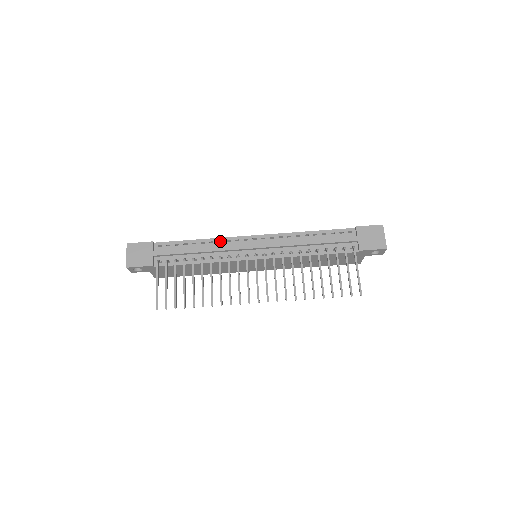
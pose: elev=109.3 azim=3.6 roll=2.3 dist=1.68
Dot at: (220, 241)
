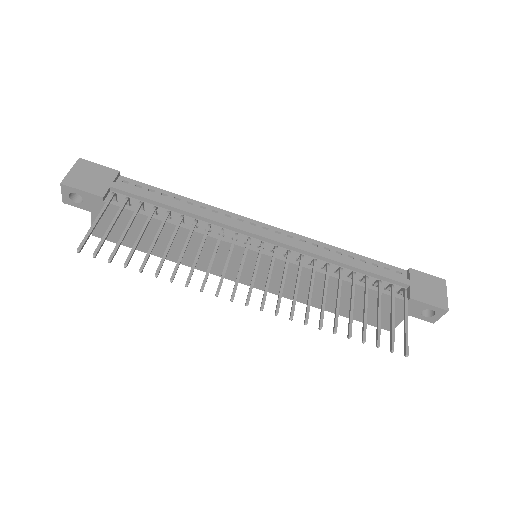
Dot at: (215, 212)
